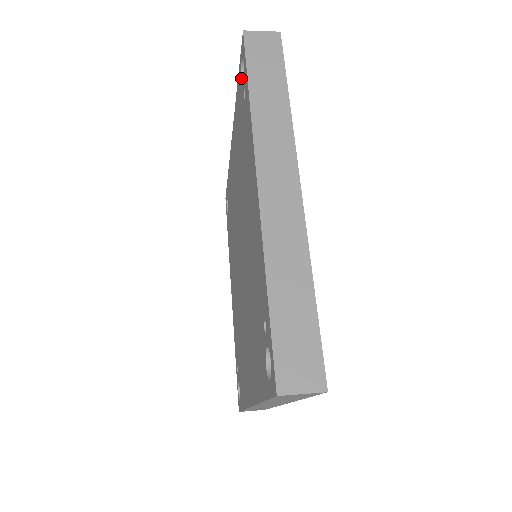
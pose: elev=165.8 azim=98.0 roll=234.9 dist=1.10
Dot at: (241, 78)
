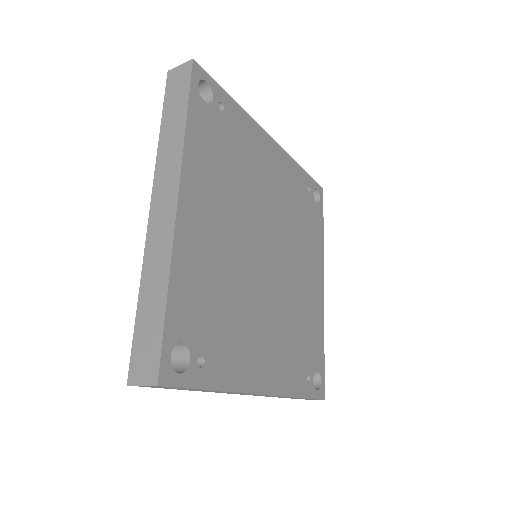
Dot at: occluded
